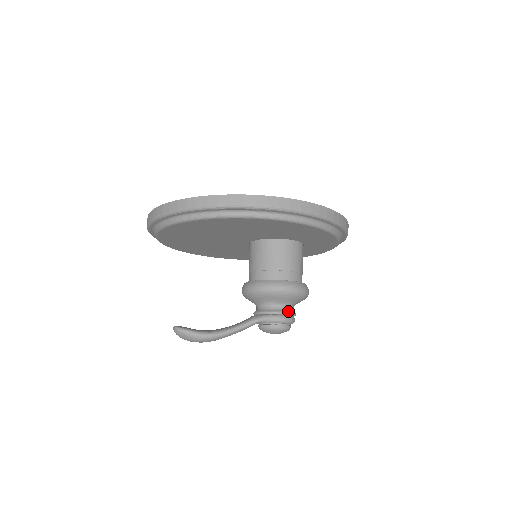
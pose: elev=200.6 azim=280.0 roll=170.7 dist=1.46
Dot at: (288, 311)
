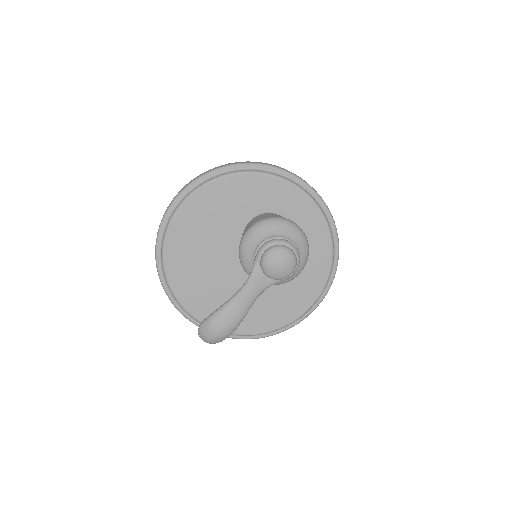
Dot at: (270, 238)
